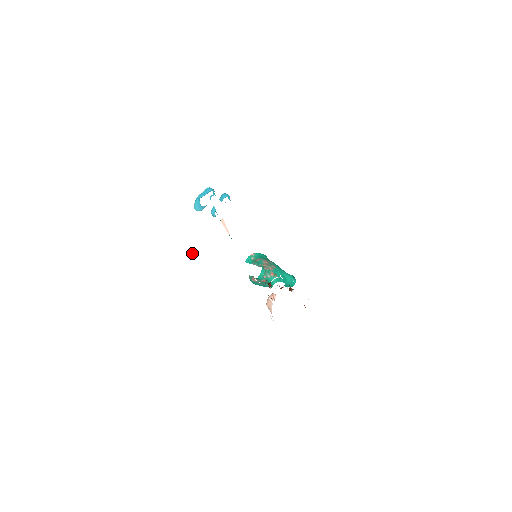
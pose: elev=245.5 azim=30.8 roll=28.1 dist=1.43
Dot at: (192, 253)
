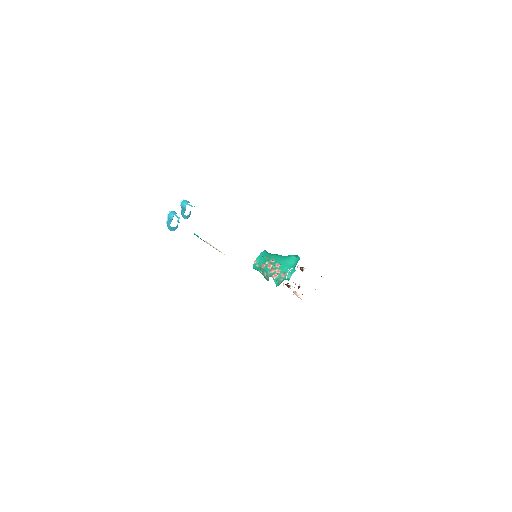
Dot at: (230, 331)
